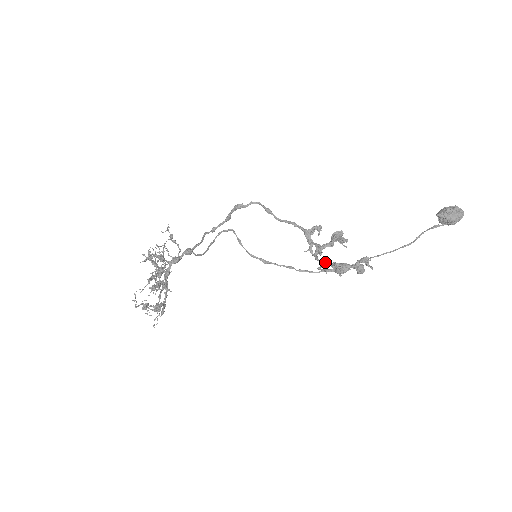
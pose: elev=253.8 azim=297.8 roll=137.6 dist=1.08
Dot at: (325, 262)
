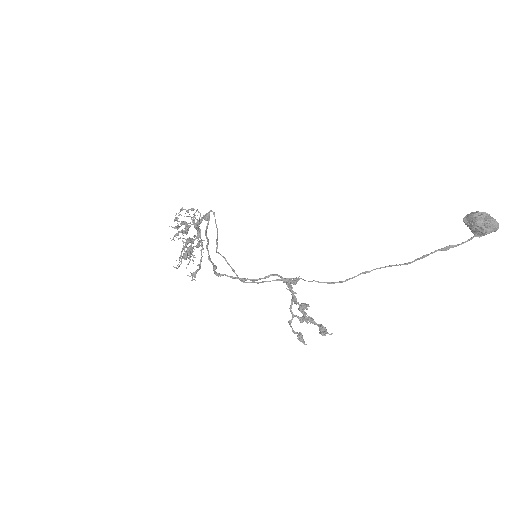
Dot at: occluded
